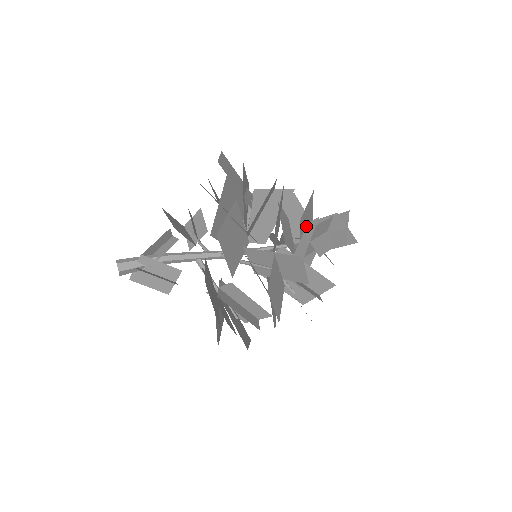
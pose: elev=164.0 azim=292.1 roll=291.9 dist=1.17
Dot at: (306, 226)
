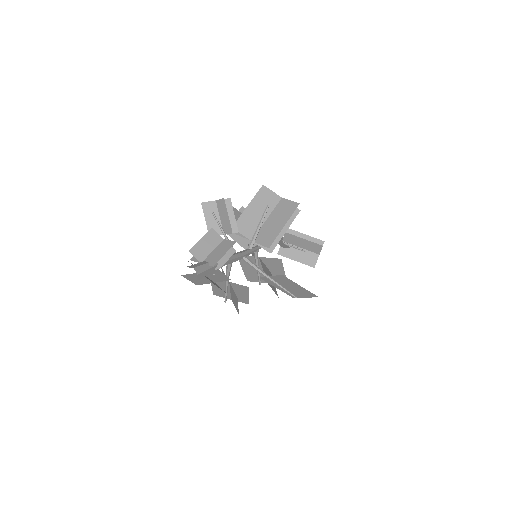
Dot at: occluded
